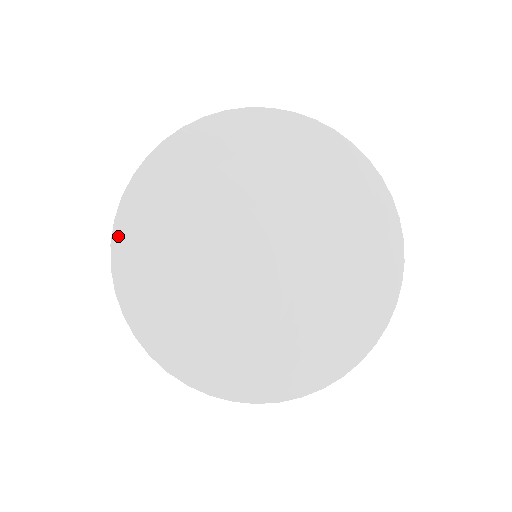
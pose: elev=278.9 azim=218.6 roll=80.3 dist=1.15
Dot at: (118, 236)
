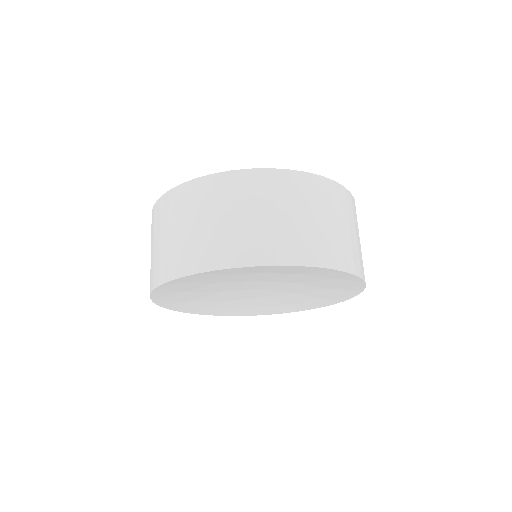
Dot at: (190, 277)
